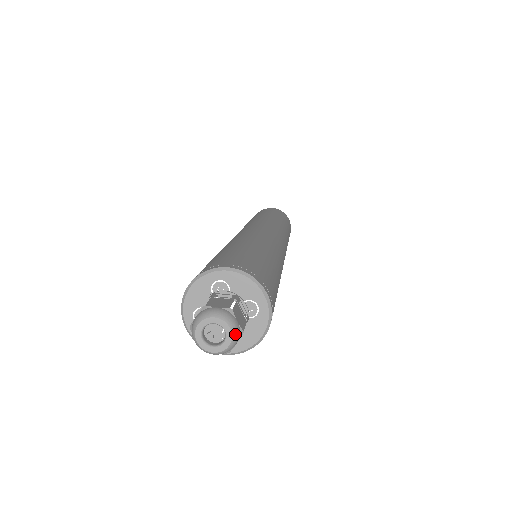
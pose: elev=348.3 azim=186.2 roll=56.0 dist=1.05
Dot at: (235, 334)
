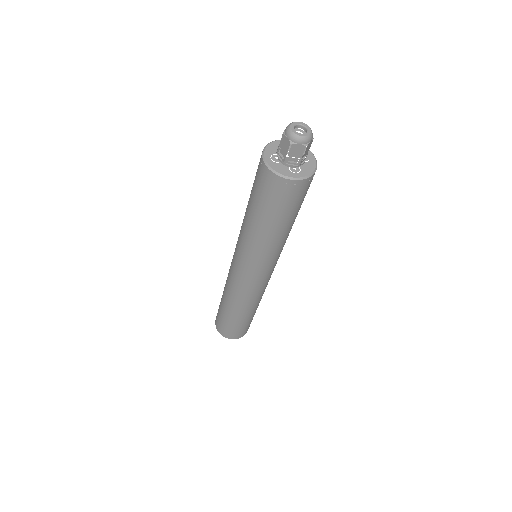
Dot at: occluded
